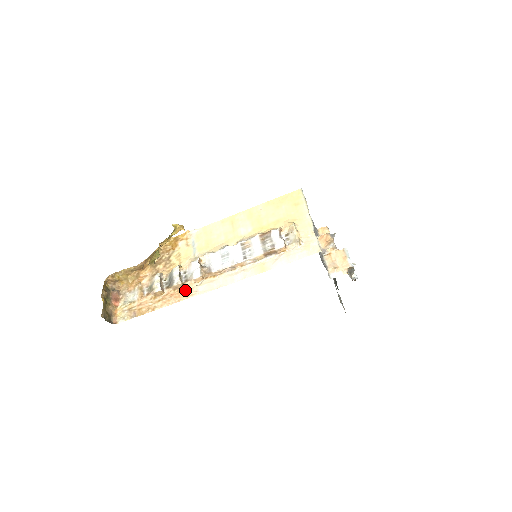
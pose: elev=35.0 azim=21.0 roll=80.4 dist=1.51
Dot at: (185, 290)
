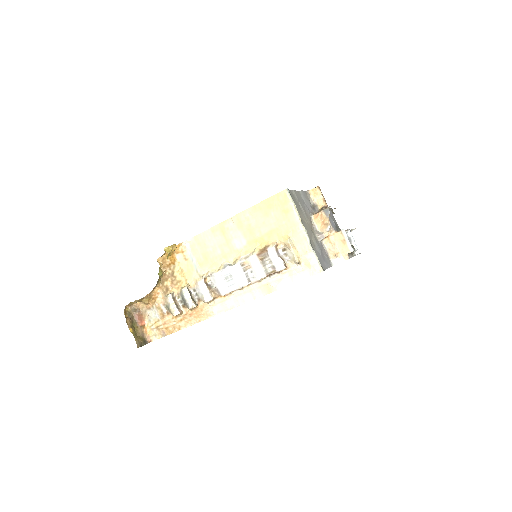
Dot at: (201, 310)
